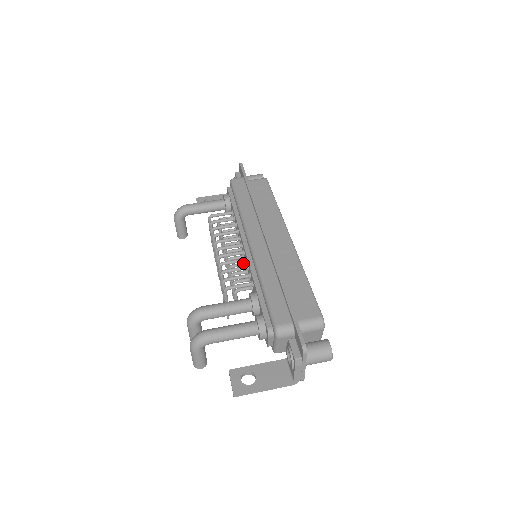
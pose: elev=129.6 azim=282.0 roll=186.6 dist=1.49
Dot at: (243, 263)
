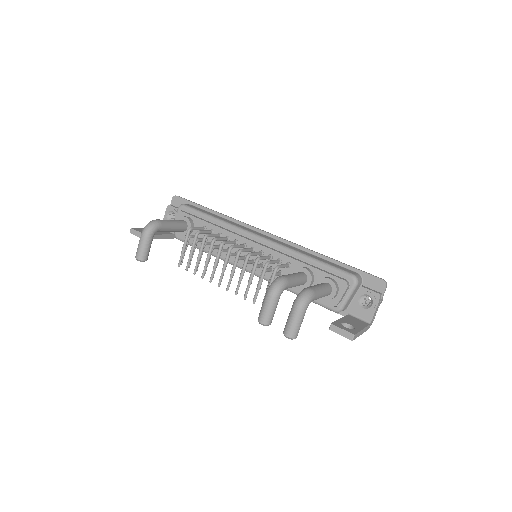
Dot at: (253, 260)
